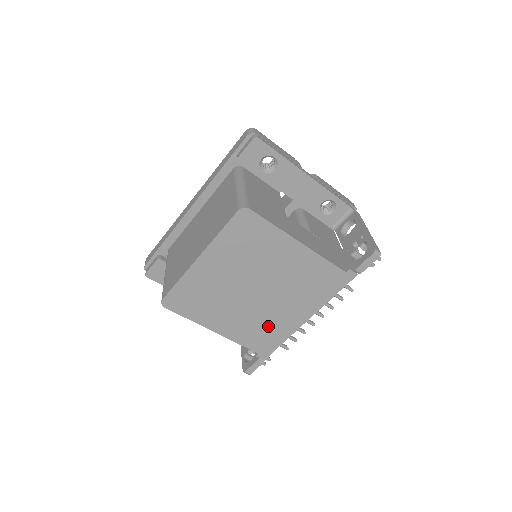
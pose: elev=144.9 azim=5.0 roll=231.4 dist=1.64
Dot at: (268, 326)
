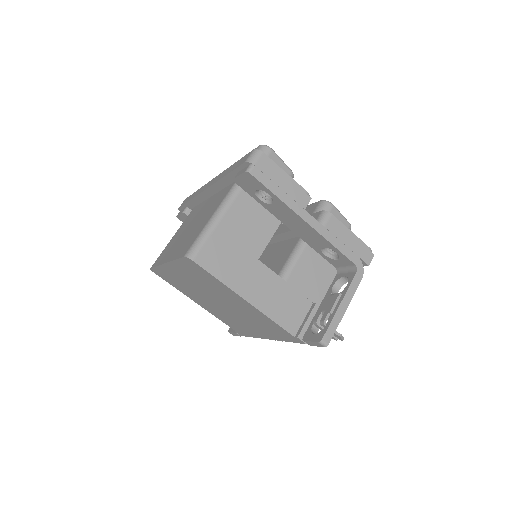
Dot at: (237, 323)
